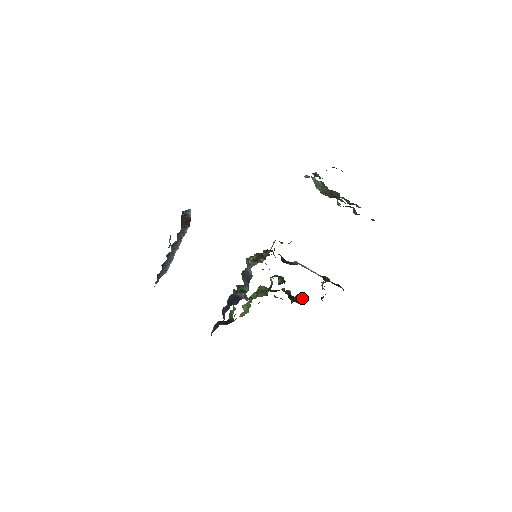
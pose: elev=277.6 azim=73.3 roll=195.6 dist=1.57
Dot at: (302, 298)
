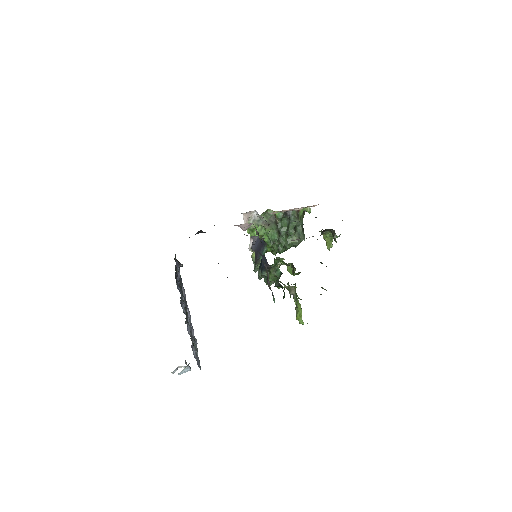
Dot at: occluded
